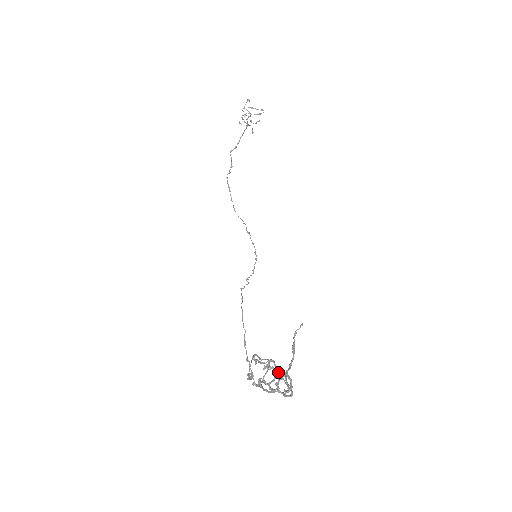
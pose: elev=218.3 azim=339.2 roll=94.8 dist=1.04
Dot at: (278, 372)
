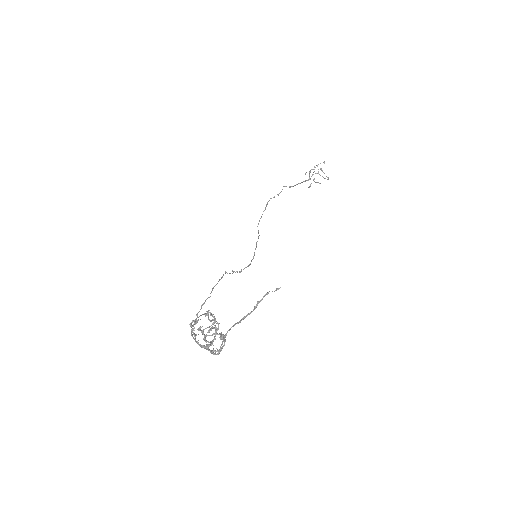
Dot at: (214, 339)
